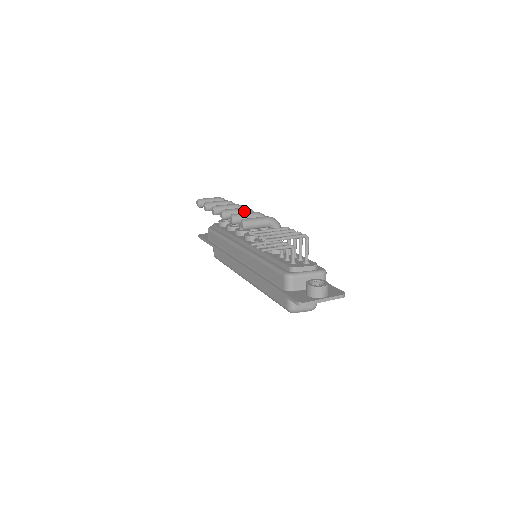
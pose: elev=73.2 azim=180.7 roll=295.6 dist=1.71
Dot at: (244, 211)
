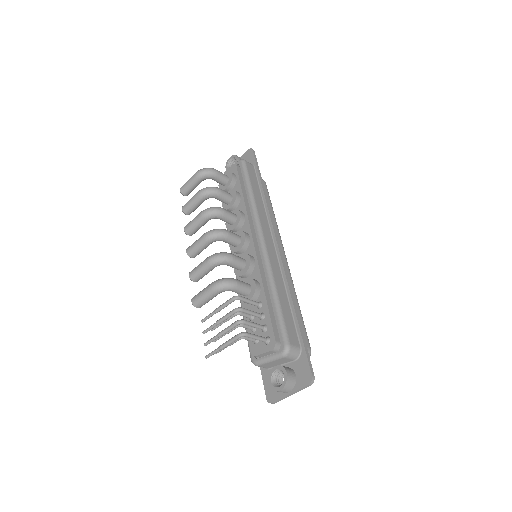
Dot at: (205, 243)
